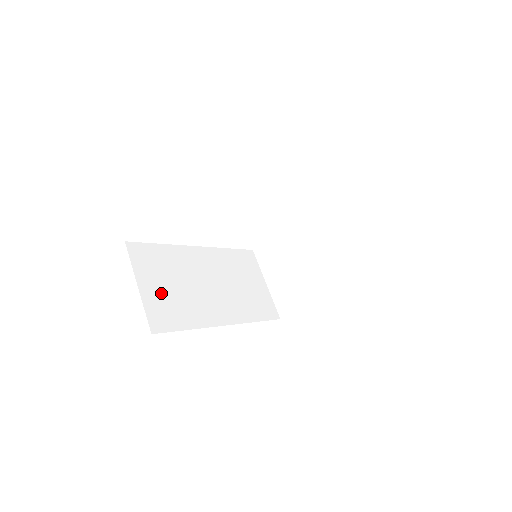
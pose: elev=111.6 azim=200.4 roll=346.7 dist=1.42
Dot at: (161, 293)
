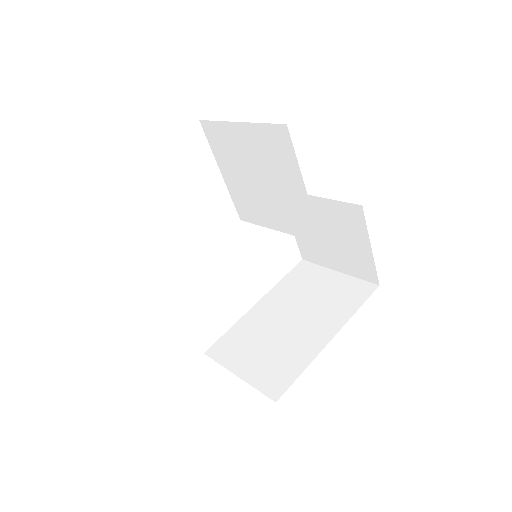
Dot at: occluded
